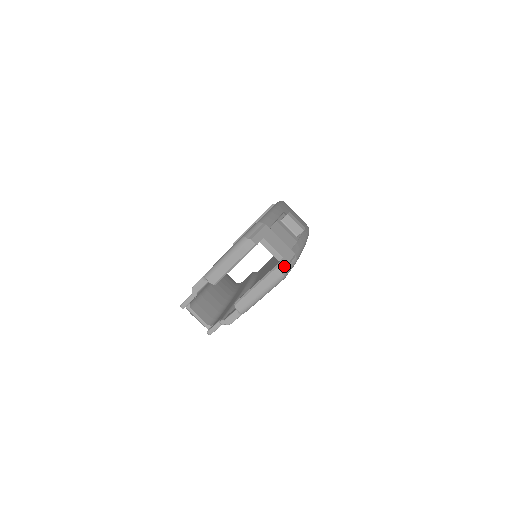
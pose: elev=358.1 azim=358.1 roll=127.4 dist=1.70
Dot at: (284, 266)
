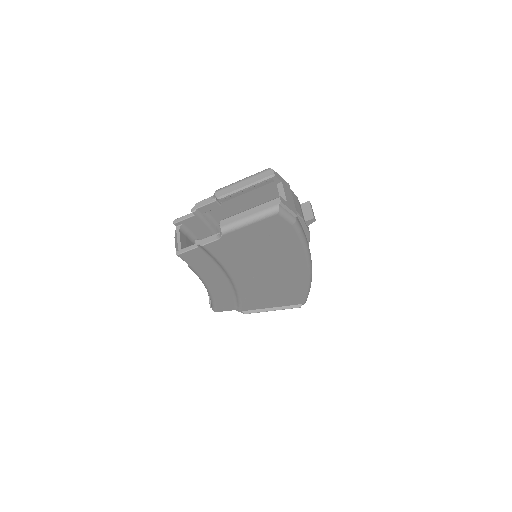
Dot at: (284, 203)
